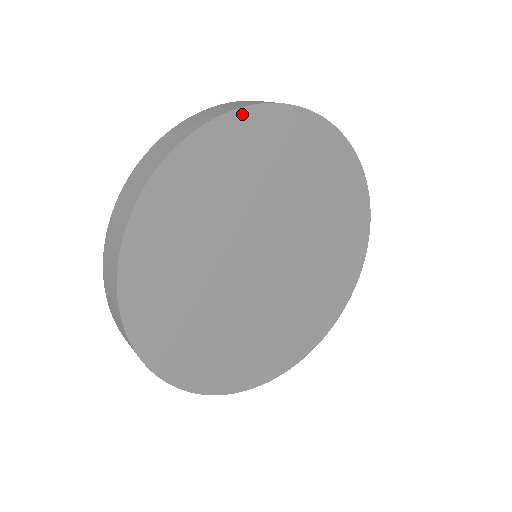
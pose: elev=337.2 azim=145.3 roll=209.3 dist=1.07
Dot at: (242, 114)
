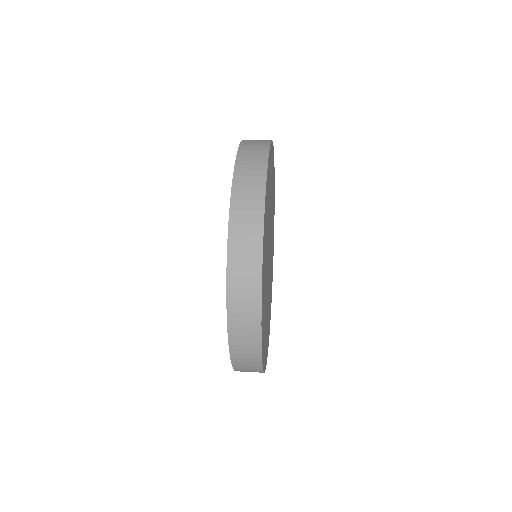
Dot at: occluded
